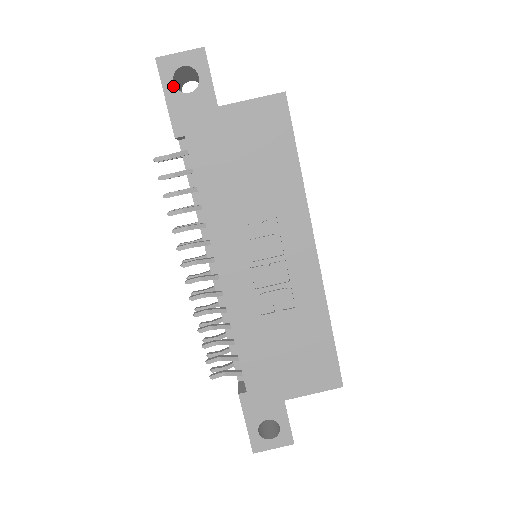
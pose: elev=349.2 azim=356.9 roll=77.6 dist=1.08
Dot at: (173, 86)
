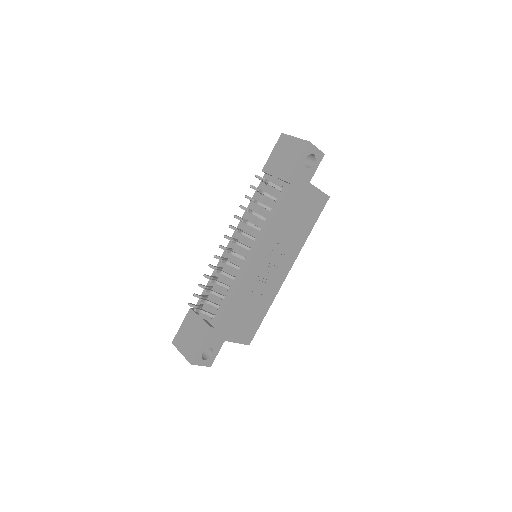
Dot at: (305, 159)
